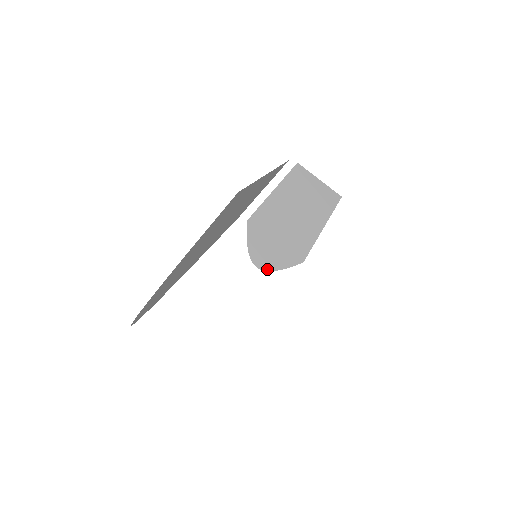
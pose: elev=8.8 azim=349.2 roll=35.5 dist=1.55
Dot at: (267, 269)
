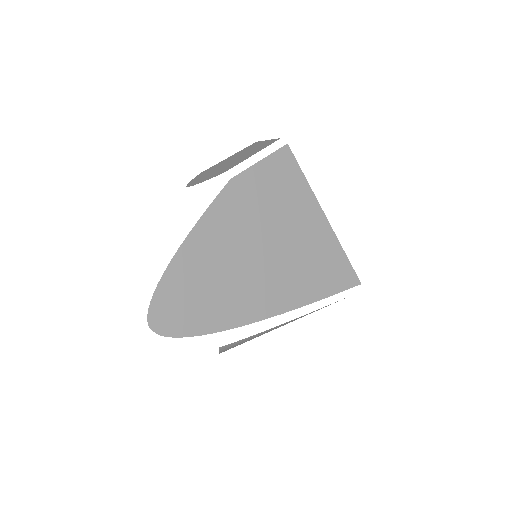
Dot at: occluded
